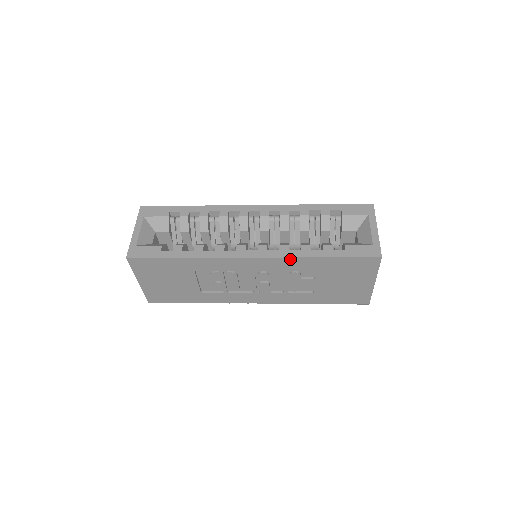
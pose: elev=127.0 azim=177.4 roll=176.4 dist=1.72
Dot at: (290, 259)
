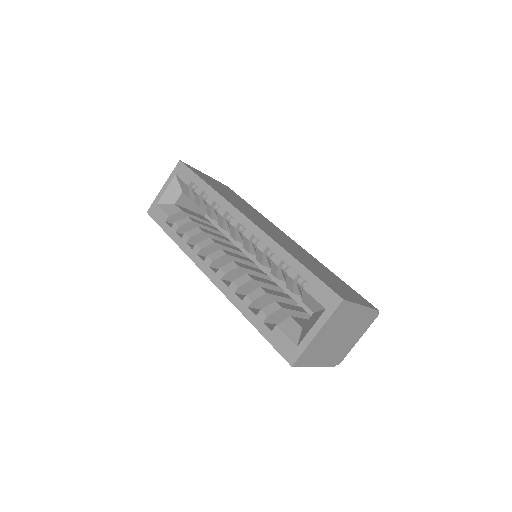
Dot at: (232, 301)
